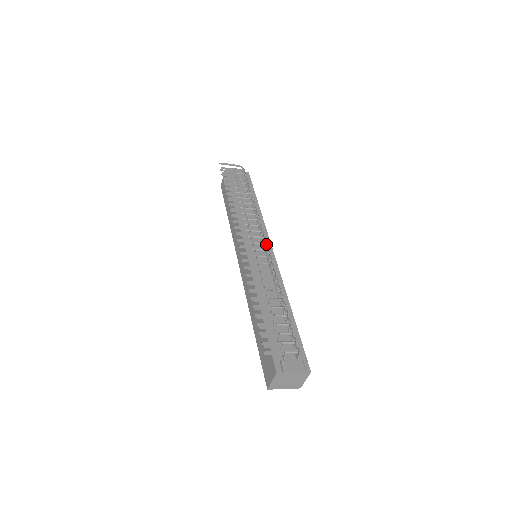
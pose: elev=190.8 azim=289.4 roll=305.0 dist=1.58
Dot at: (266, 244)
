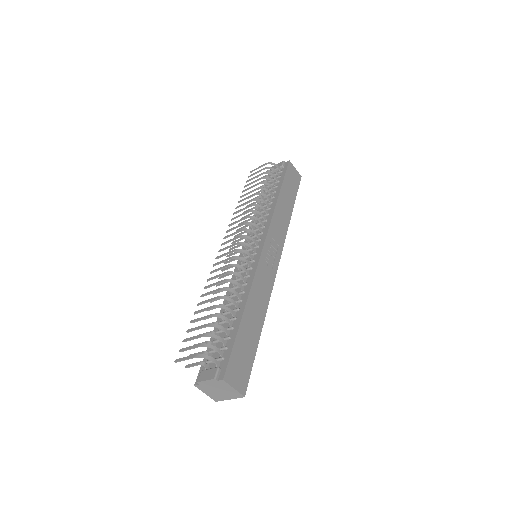
Dot at: (243, 244)
